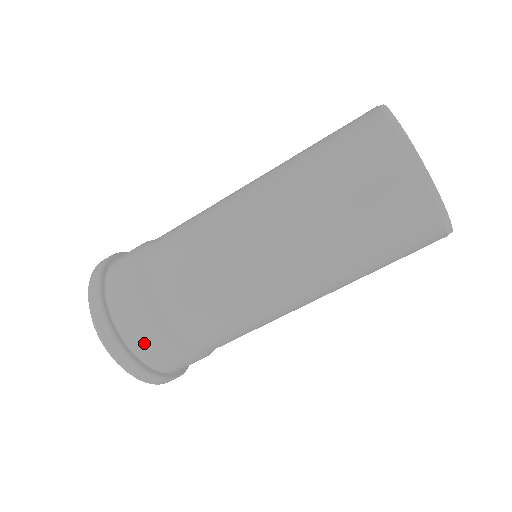
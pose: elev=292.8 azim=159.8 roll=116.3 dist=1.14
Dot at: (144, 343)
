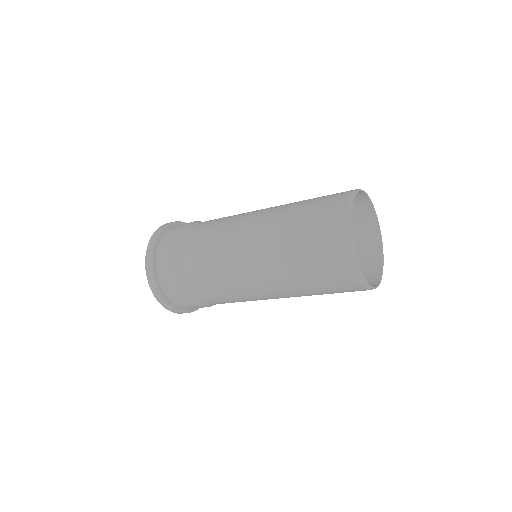
Dot at: (165, 249)
